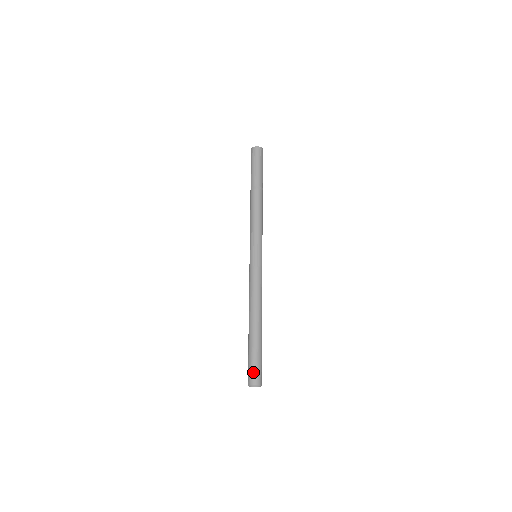
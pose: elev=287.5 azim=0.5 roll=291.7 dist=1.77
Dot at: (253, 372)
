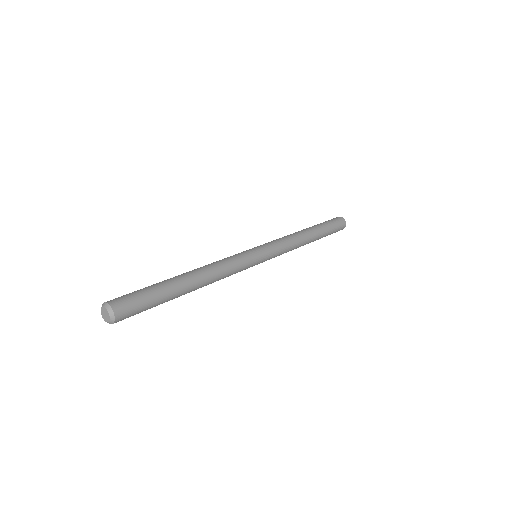
Dot at: (121, 296)
